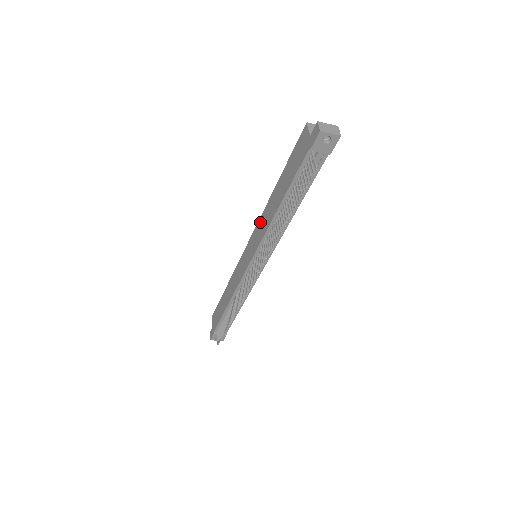
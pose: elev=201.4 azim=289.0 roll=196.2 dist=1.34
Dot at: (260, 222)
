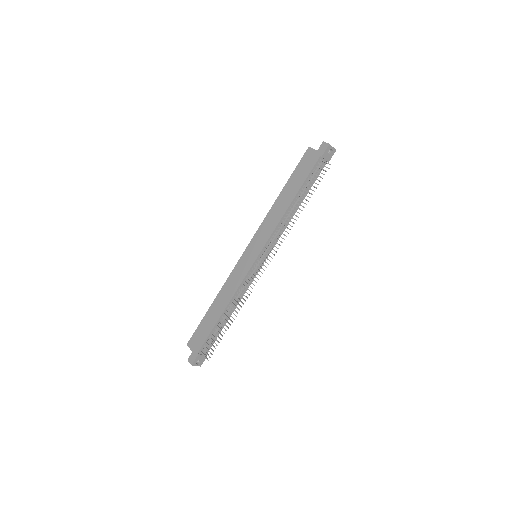
Dot at: (264, 224)
